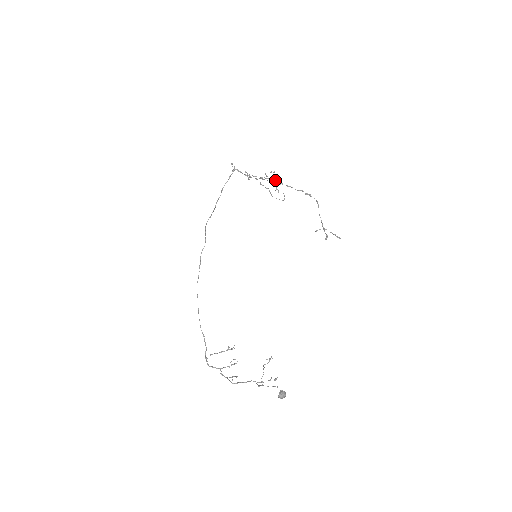
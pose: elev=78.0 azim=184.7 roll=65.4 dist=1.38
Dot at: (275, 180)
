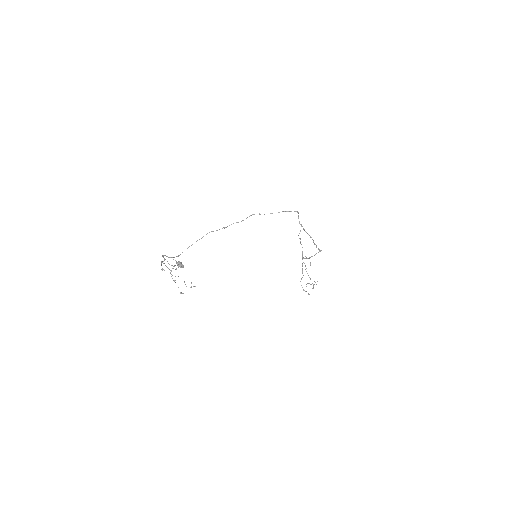
Dot at: (311, 237)
